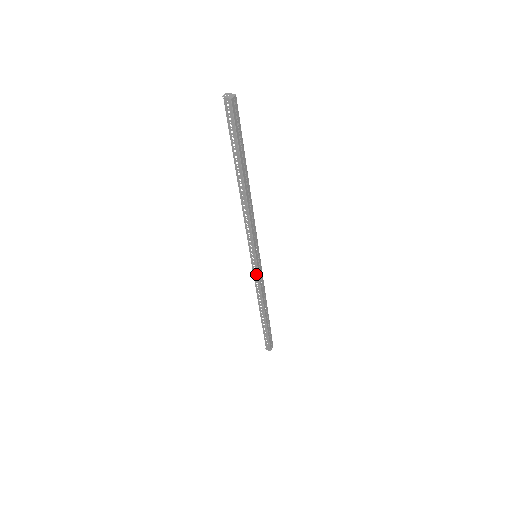
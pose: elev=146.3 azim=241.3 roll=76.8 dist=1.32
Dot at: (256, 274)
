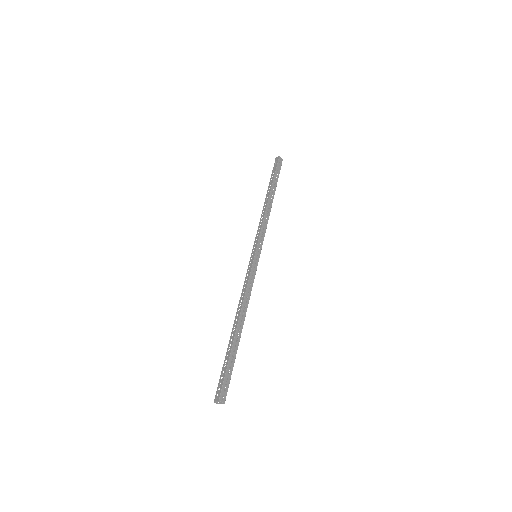
Dot at: (249, 271)
